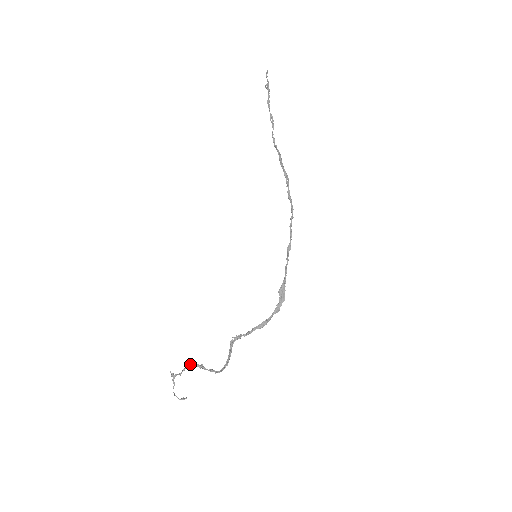
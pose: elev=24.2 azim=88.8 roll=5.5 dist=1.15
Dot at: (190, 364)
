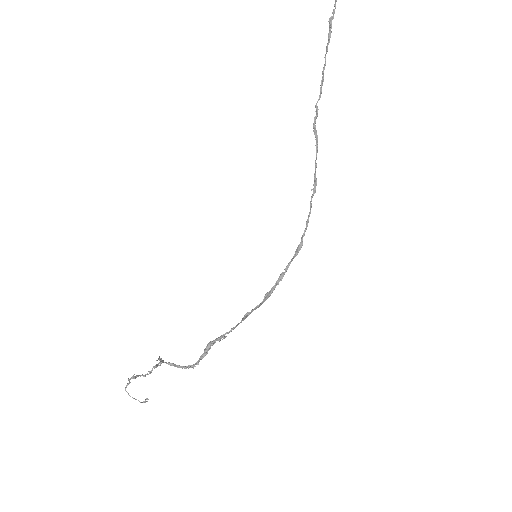
Dot at: (157, 365)
